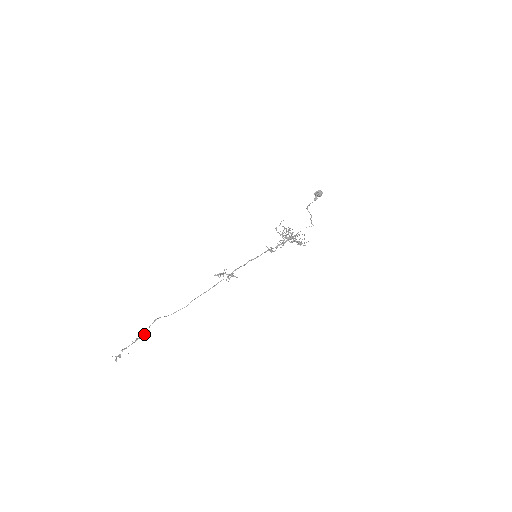
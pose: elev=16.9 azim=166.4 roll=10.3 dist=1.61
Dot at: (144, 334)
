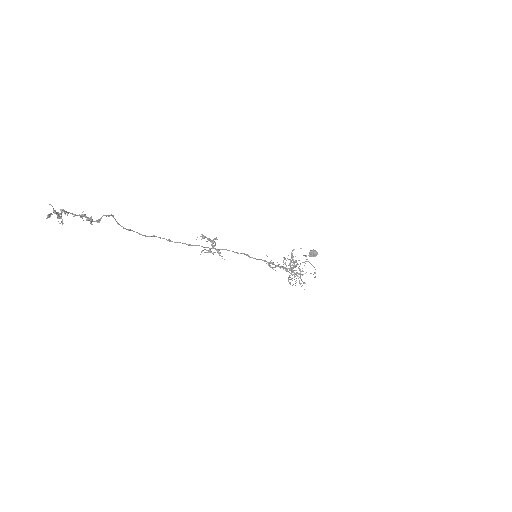
Dot at: occluded
